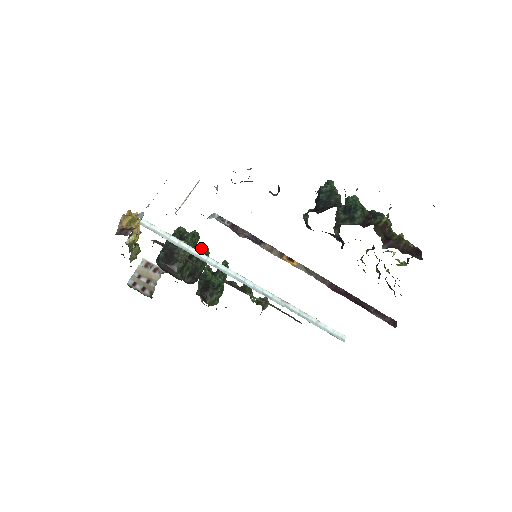
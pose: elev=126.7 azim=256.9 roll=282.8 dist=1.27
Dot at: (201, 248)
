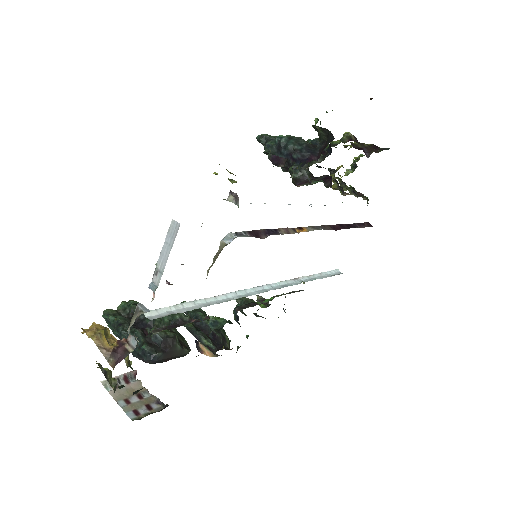
Dot at: occluded
